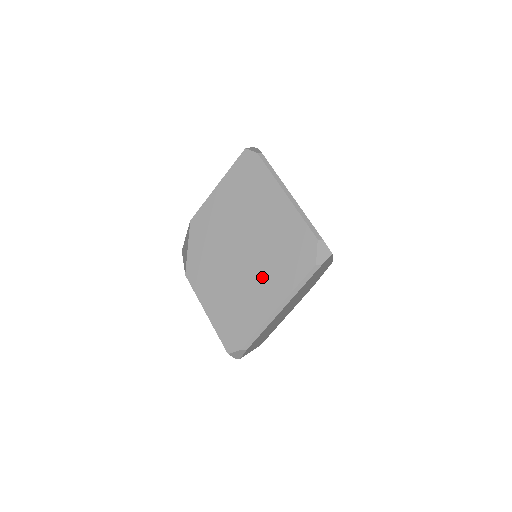
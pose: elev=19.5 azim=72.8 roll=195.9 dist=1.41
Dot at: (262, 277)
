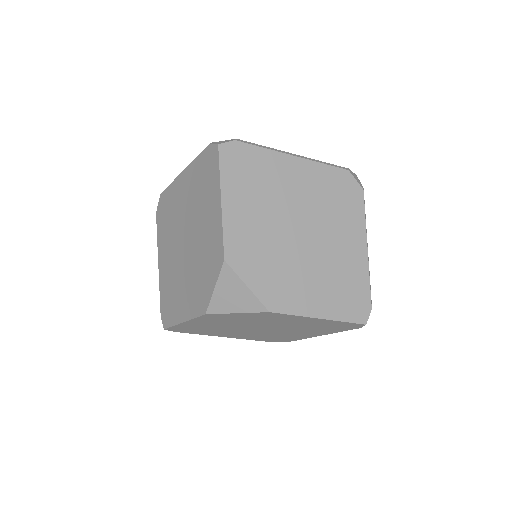
Dot at: (336, 238)
